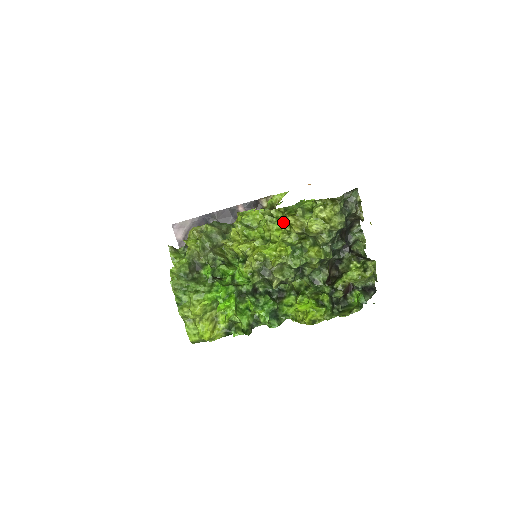
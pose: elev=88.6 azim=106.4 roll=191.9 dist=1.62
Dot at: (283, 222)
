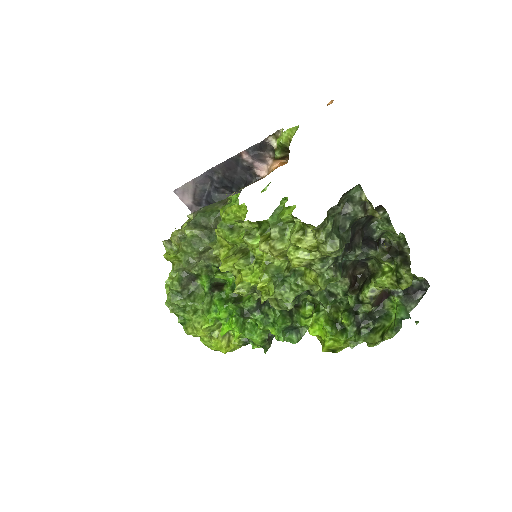
Dot at: occluded
